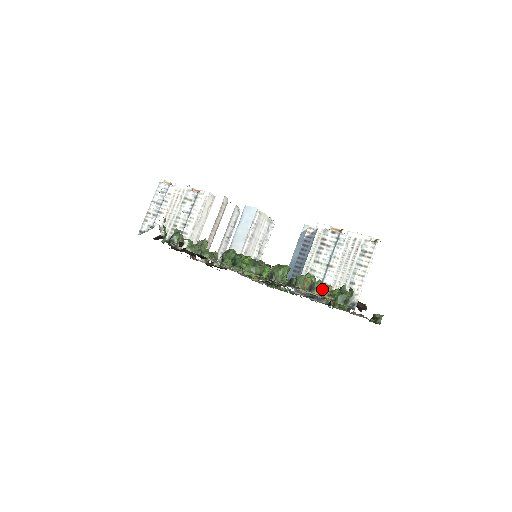
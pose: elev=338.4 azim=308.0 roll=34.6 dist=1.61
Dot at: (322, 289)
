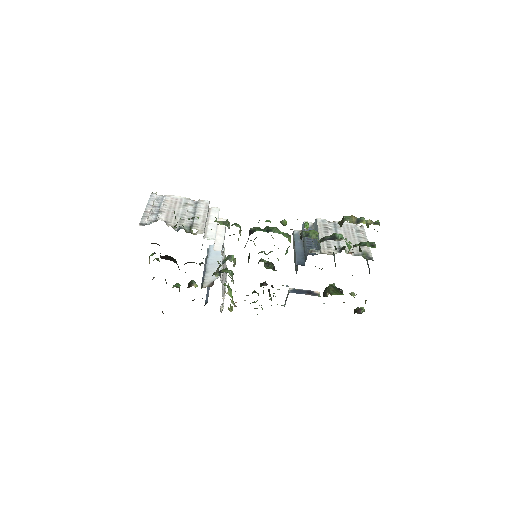
Dot at: (366, 221)
